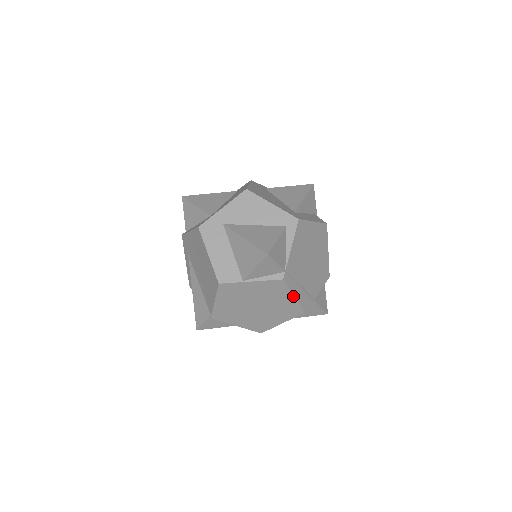
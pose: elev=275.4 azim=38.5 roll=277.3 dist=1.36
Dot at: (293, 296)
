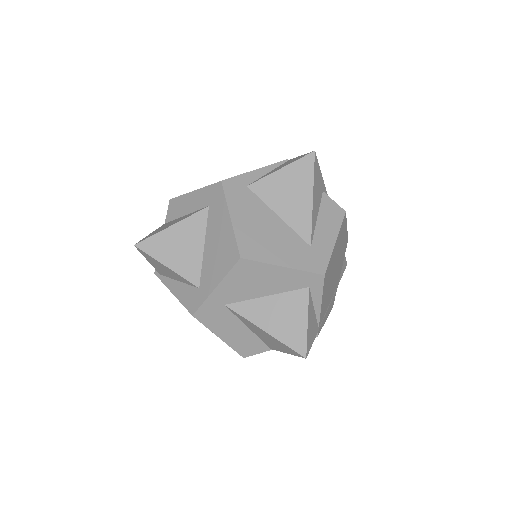
Dot at: occluded
